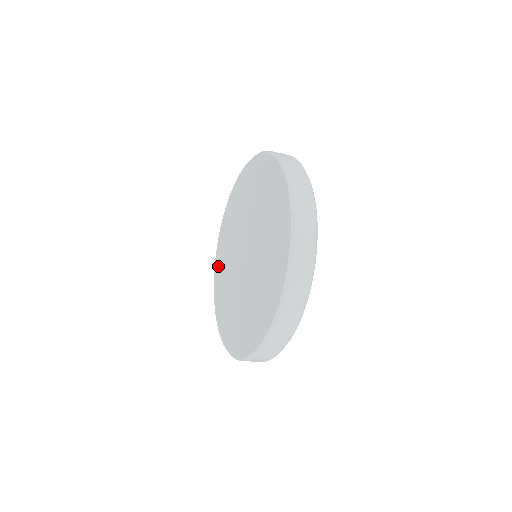
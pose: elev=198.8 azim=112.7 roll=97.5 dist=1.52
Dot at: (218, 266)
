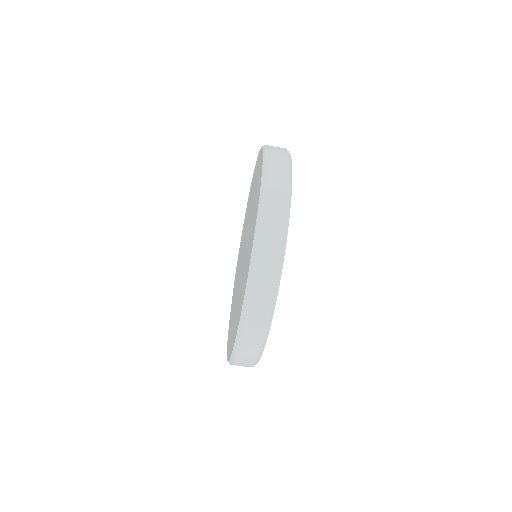
Dot at: (229, 327)
